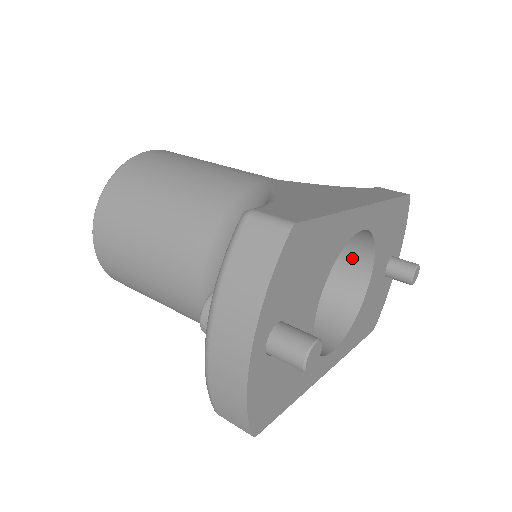
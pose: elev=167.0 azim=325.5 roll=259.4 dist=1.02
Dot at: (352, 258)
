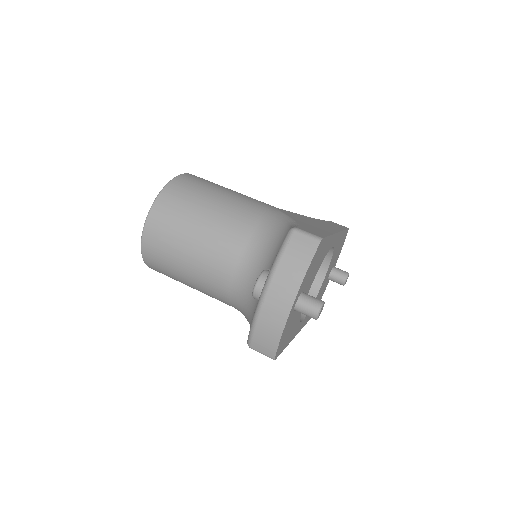
Dot at: occluded
